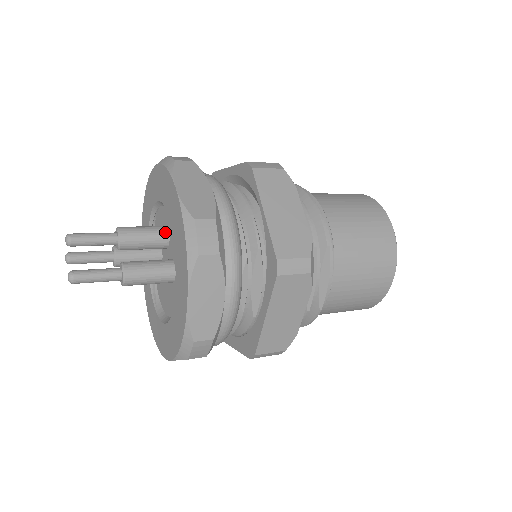
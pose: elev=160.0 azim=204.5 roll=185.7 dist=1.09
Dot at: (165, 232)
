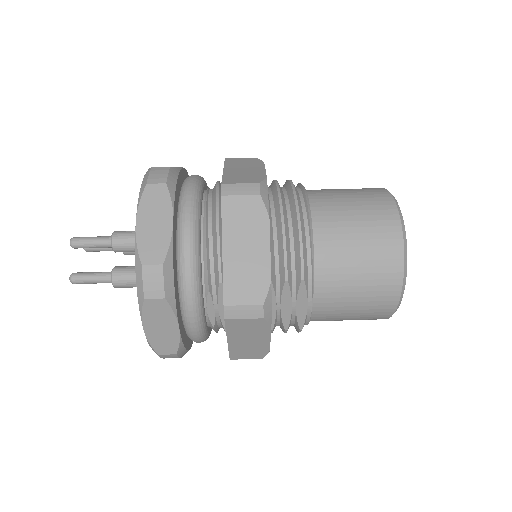
Dot at: occluded
